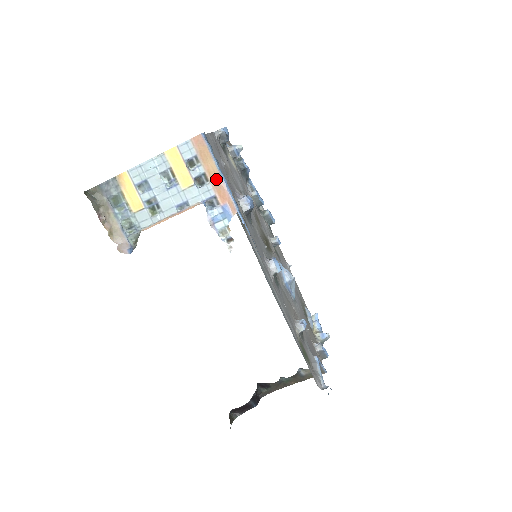
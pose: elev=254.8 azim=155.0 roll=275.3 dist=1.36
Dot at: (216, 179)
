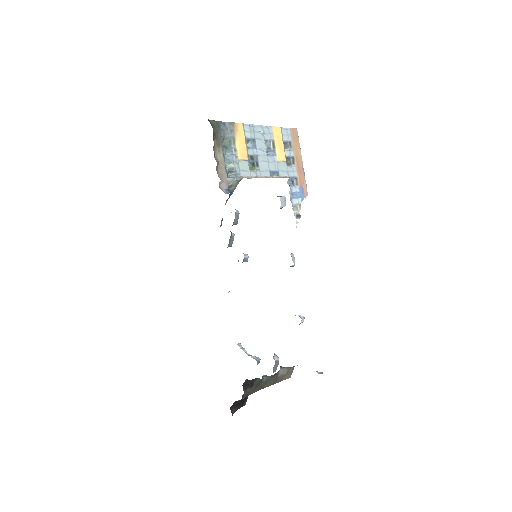
Dot at: (300, 165)
